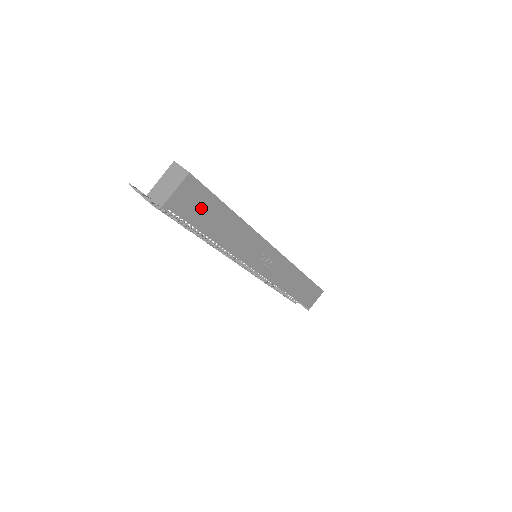
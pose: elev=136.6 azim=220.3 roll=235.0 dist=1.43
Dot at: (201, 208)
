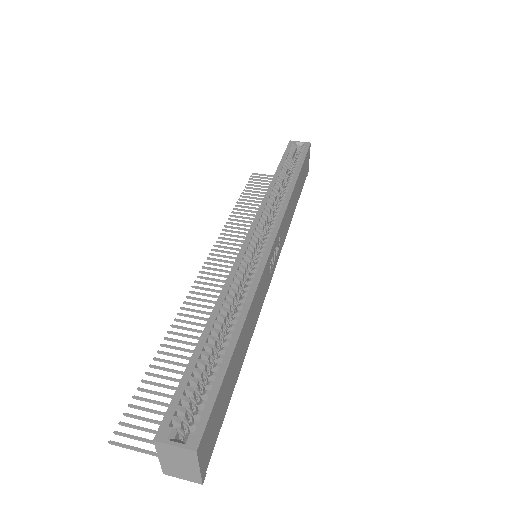
Dot at: (221, 404)
